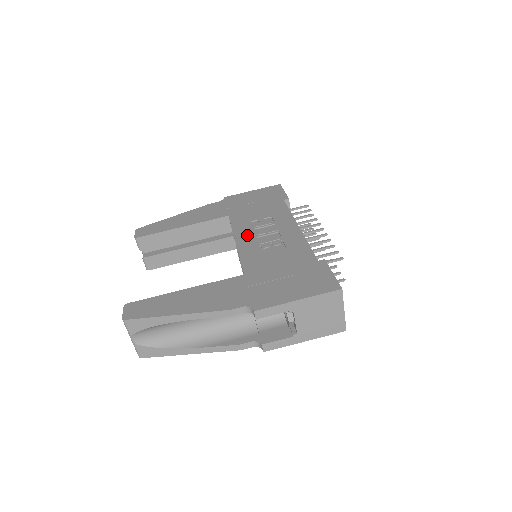
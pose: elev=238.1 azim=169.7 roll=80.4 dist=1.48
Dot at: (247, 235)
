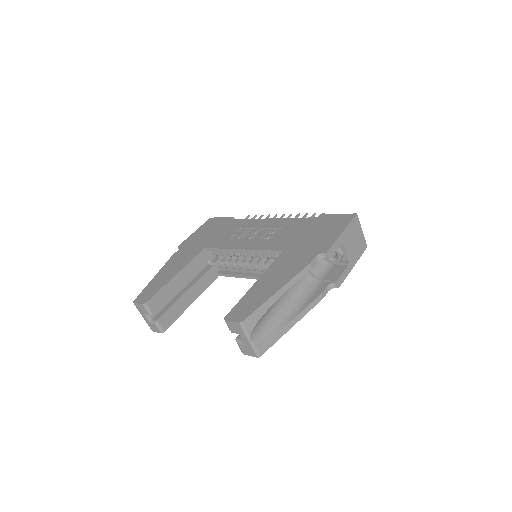
Dot at: (243, 242)
